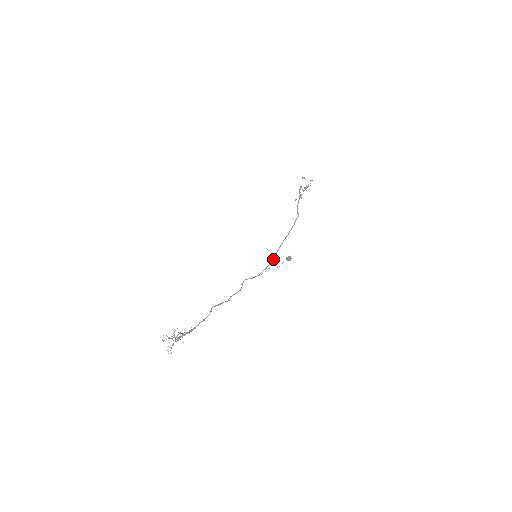
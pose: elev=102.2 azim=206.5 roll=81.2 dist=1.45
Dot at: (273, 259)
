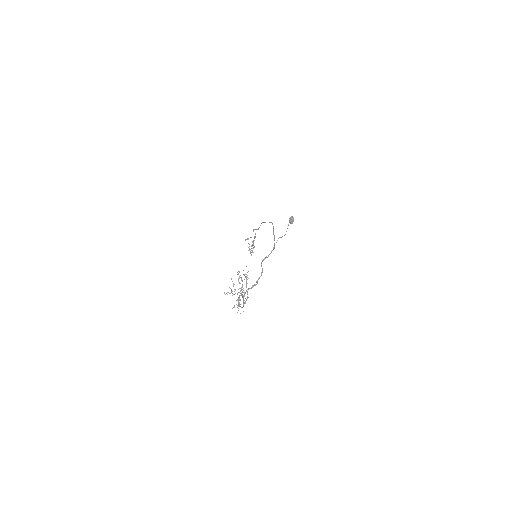
Dot at: occluded
